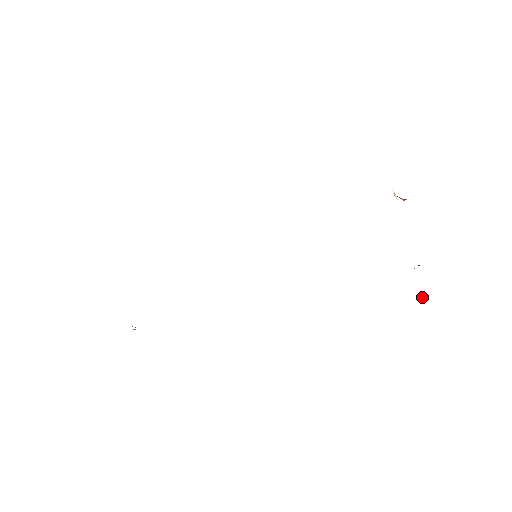
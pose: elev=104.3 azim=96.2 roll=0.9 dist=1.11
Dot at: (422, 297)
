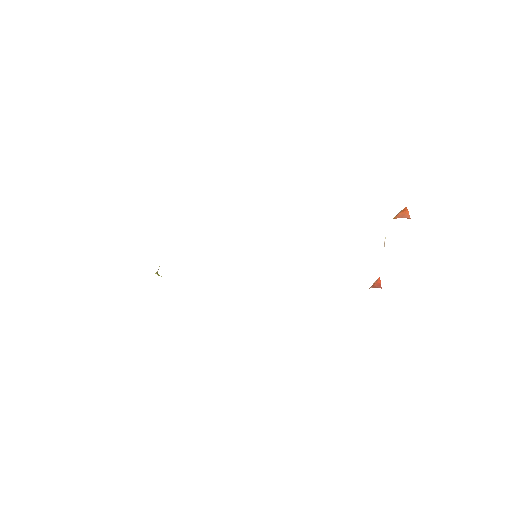
Dot at: occluded
